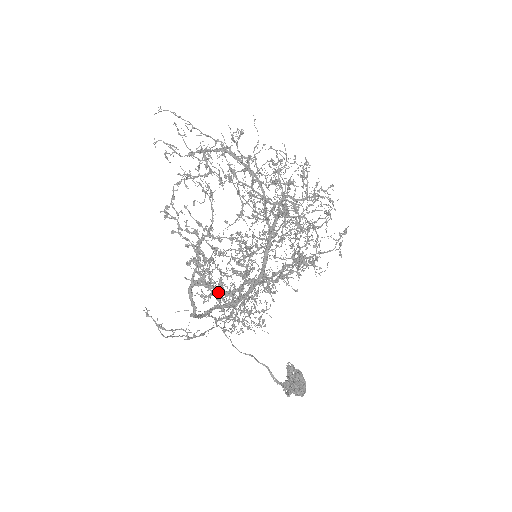
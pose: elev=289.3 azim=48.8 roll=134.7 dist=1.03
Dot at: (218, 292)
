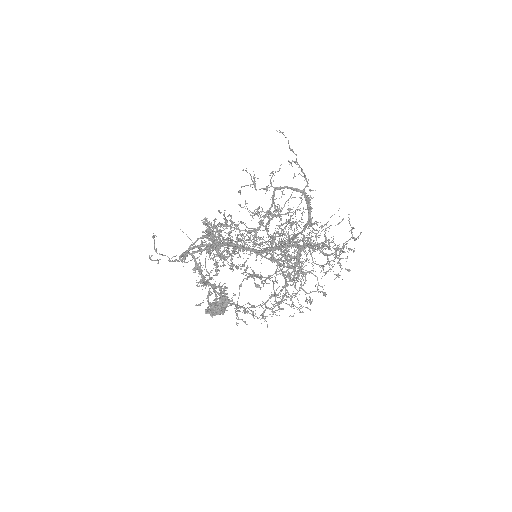
Dot at: occluded
